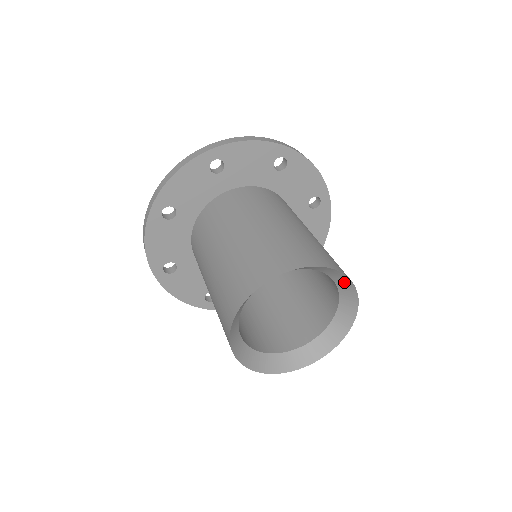
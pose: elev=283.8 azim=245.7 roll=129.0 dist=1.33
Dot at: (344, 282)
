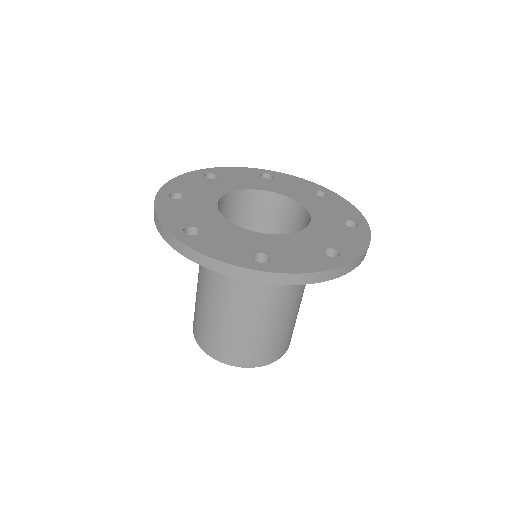
Dot at: occluded
